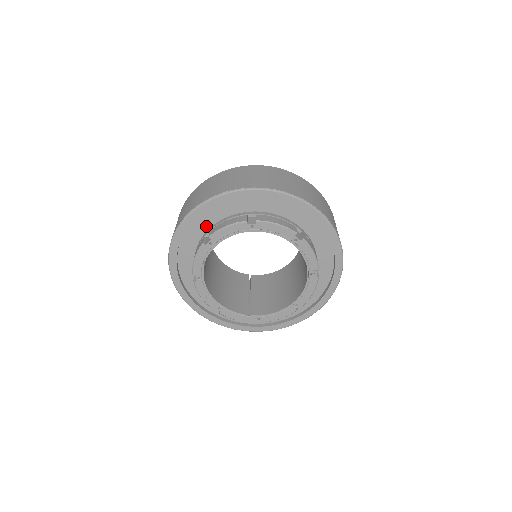
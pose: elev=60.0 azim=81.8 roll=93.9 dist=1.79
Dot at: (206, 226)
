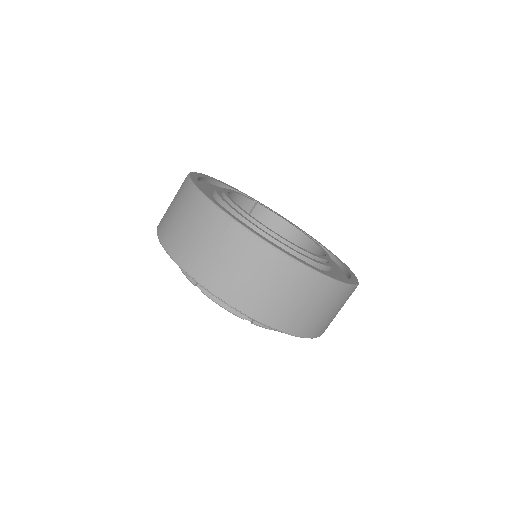
Dot at: occluded
